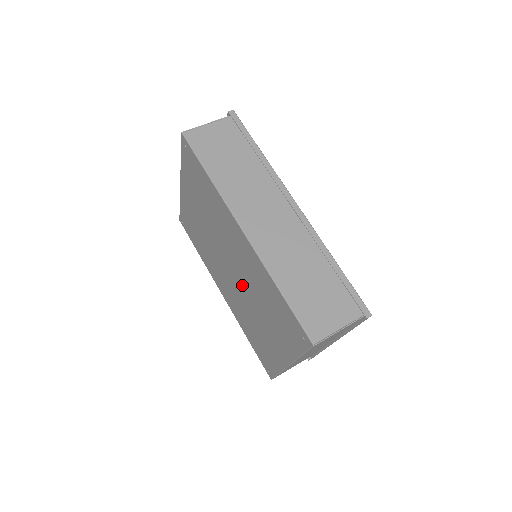
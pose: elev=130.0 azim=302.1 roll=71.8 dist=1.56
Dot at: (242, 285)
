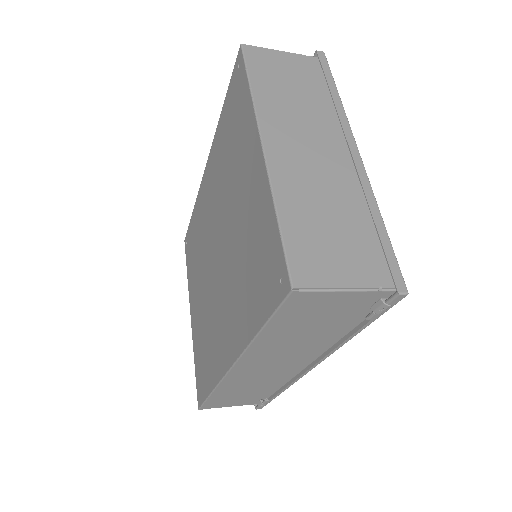
Dot at: (222, 232)
